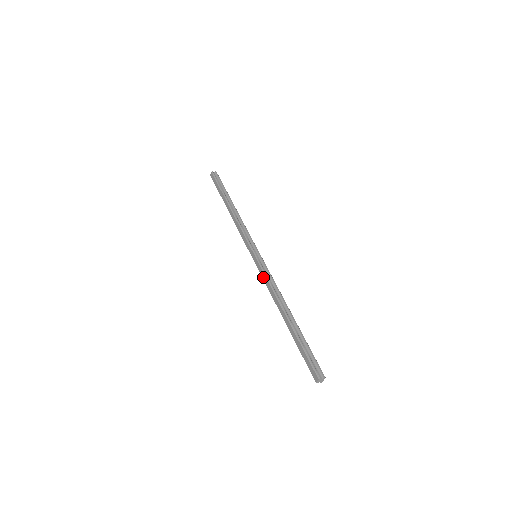
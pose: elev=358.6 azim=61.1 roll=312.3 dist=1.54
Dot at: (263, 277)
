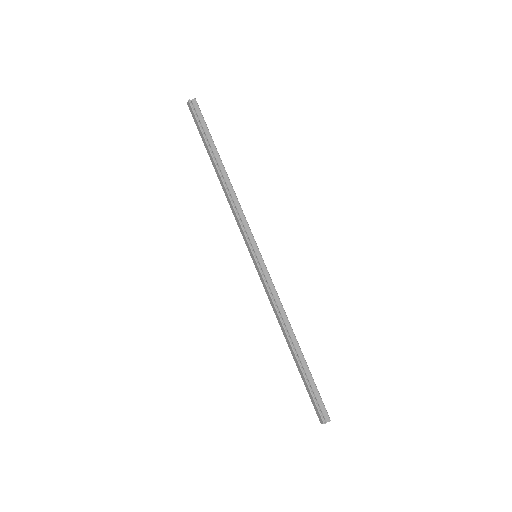
Dot at: (265, 290)
